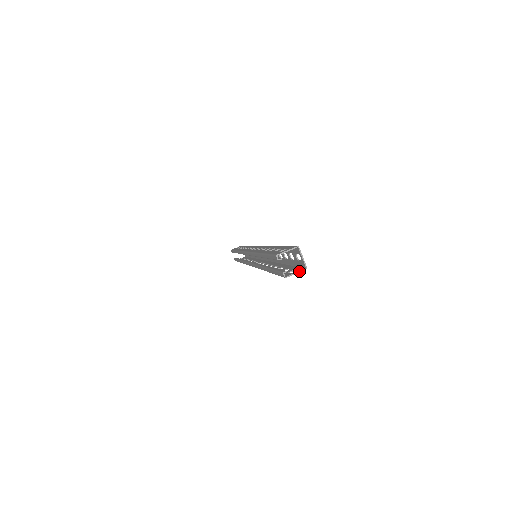
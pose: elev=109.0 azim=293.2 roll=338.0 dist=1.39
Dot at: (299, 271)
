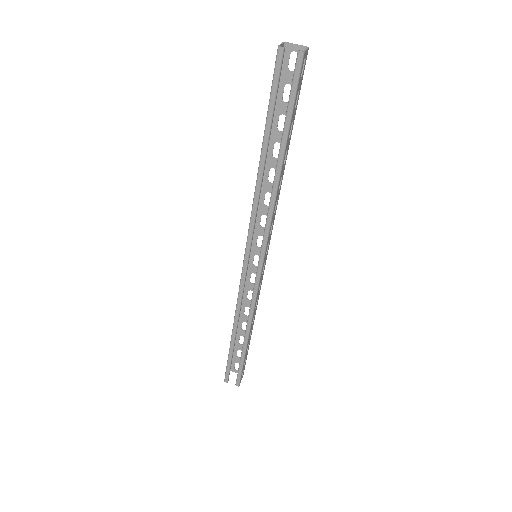
Dot at: (306, 48)
